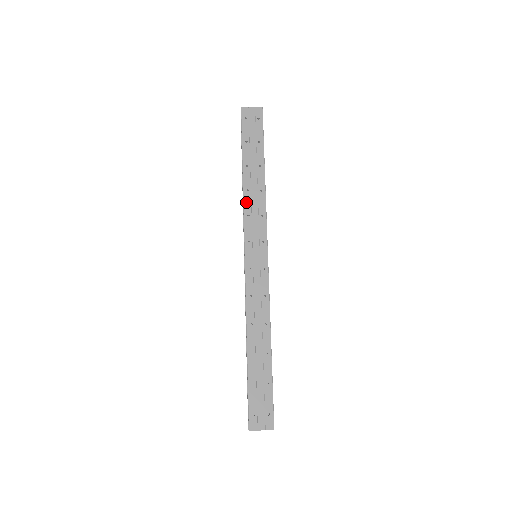
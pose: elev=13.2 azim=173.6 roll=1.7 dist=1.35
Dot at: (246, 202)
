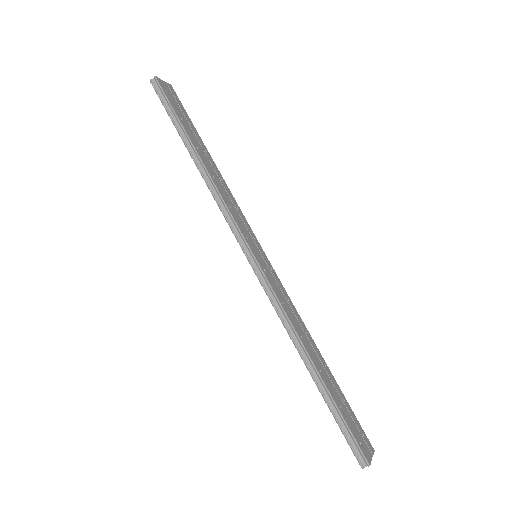
Dot at: (220, 190)
